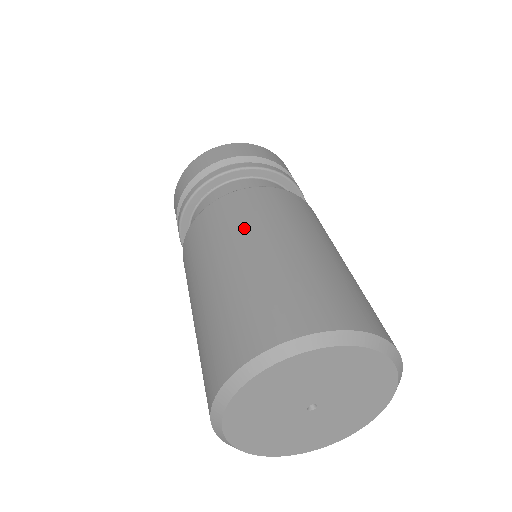
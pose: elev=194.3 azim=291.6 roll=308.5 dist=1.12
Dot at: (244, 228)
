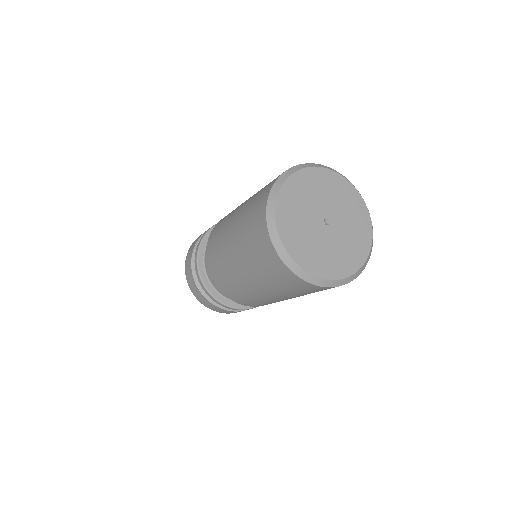
Dot at: occluded
